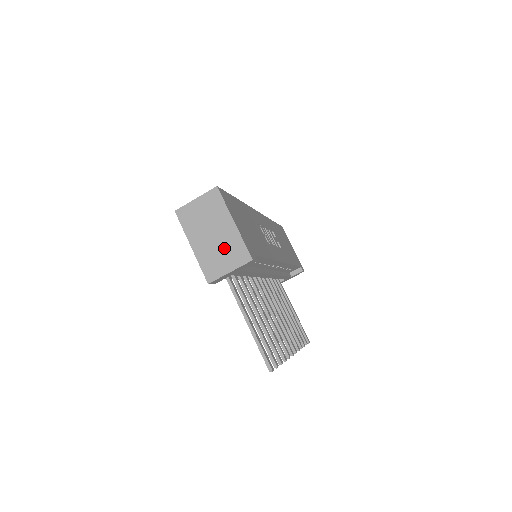
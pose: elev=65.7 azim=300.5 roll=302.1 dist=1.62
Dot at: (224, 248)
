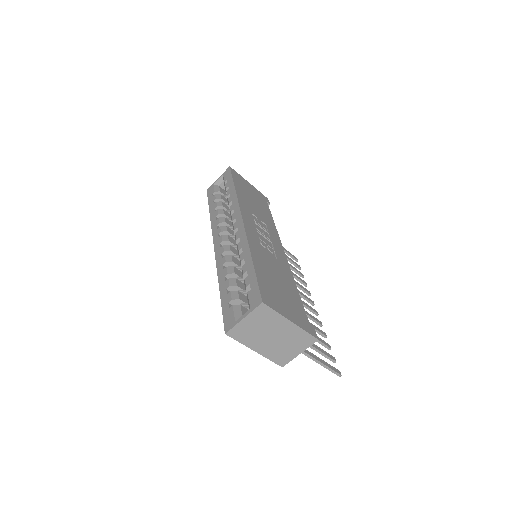
Dot at: (288, 342)
